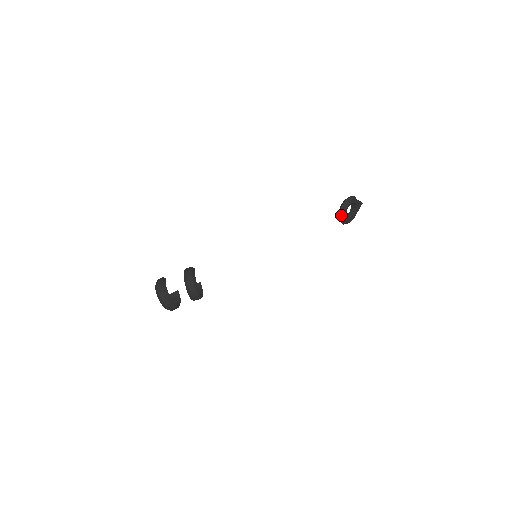
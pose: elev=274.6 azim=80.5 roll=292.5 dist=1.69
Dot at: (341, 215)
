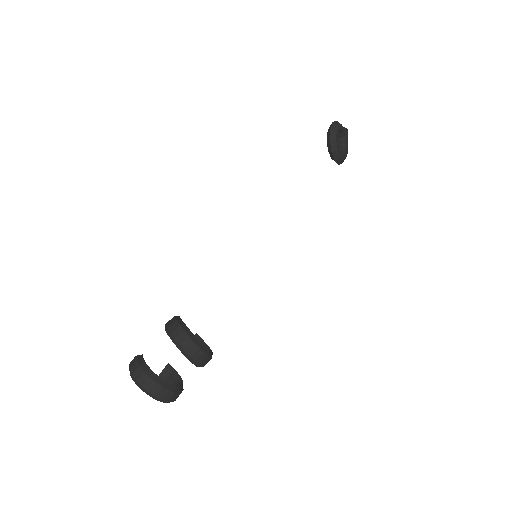
Dot at: (334, 151)
